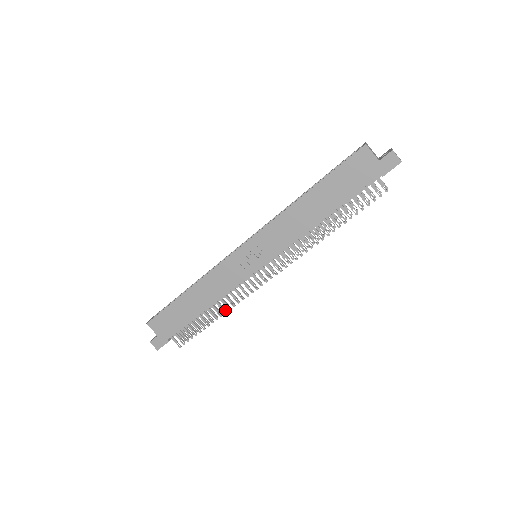
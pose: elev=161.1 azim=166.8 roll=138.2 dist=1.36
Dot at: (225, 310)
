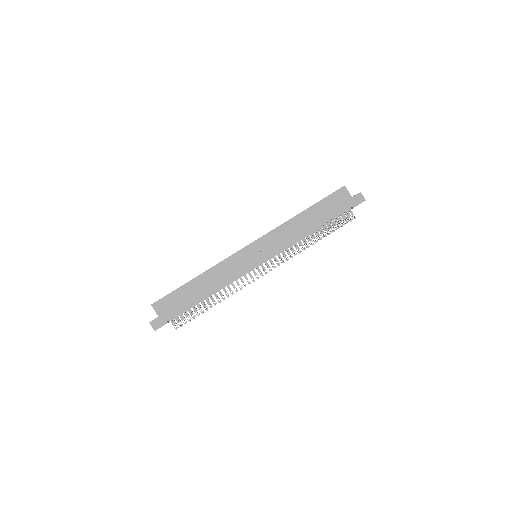
Dot at: occluded
